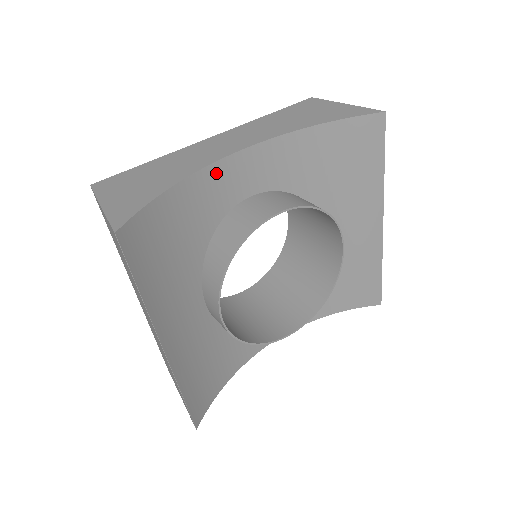
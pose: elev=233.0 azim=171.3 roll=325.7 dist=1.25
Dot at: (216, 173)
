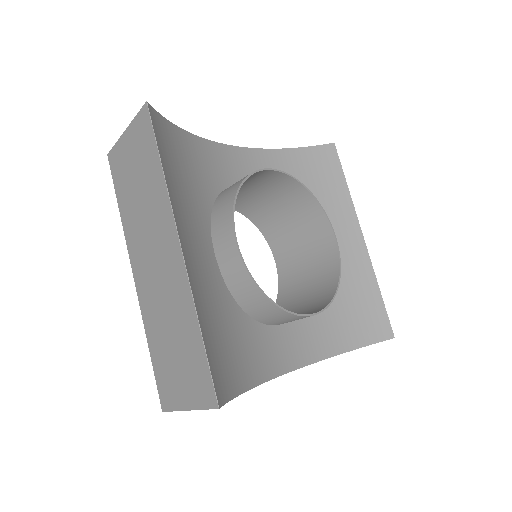
Dot at: (216, 150)
